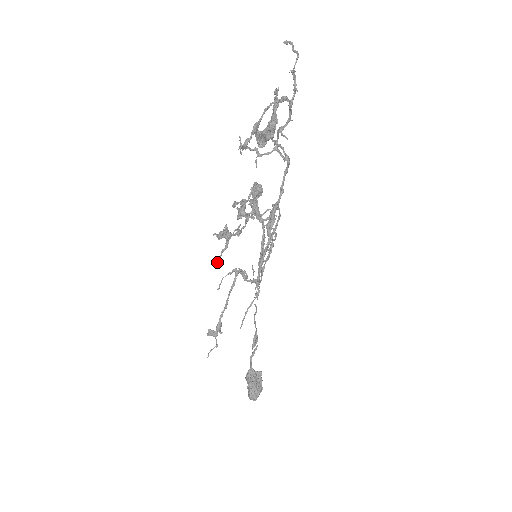
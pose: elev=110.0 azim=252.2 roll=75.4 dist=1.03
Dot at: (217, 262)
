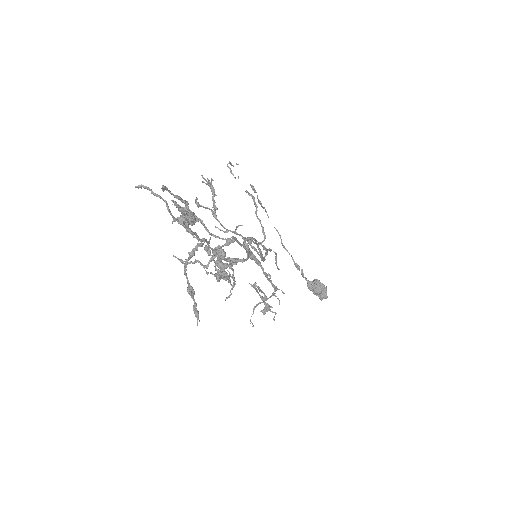
Dot at: occluded
